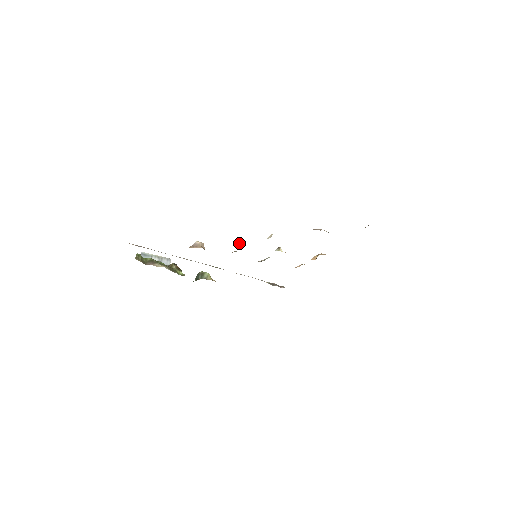
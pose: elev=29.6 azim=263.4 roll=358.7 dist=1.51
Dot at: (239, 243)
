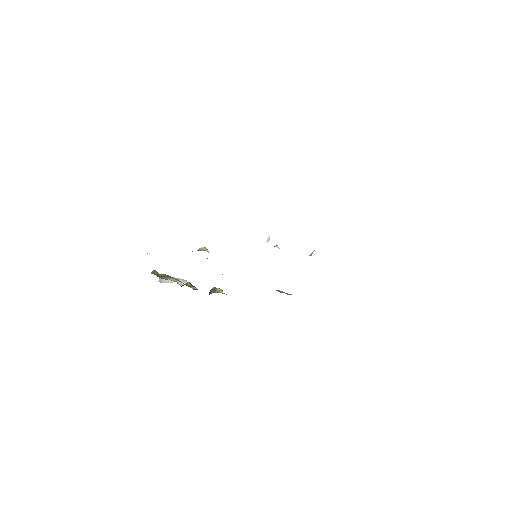
Dot at: occluded
